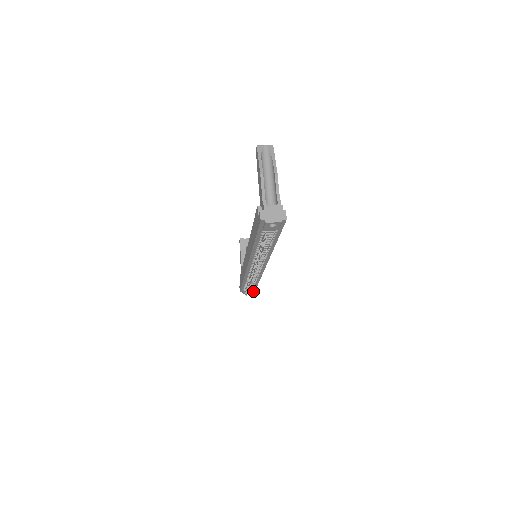
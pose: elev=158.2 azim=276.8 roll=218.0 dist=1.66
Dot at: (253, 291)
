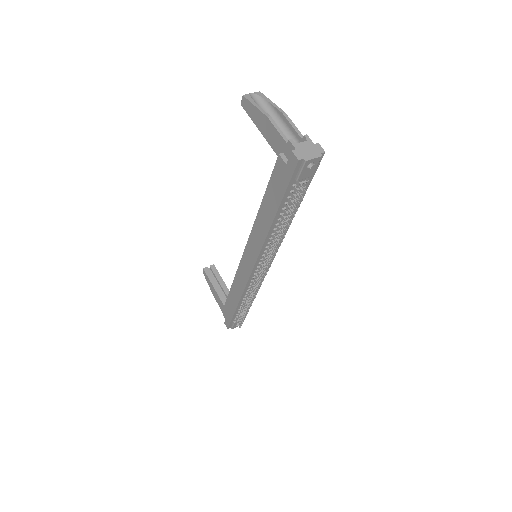
Dot at: occluded
